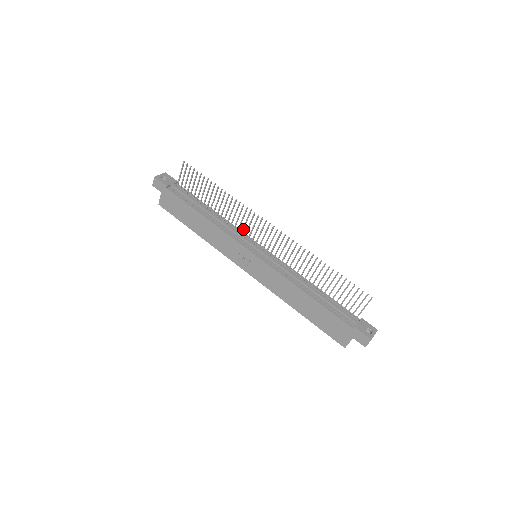
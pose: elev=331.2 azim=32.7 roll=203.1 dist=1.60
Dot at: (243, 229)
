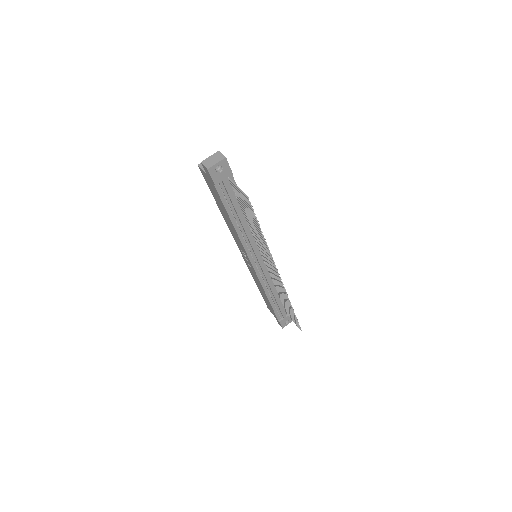
Dot at: (260, 248)
